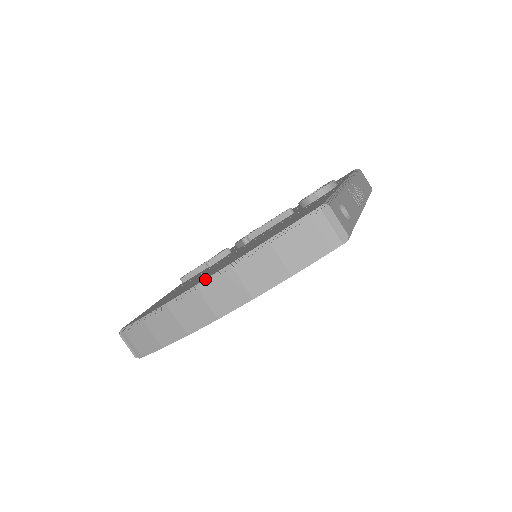
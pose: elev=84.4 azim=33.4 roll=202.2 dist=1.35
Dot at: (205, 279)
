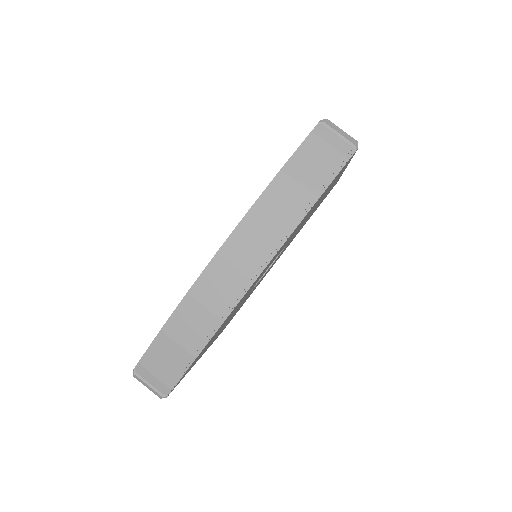
Dot at: occluded
